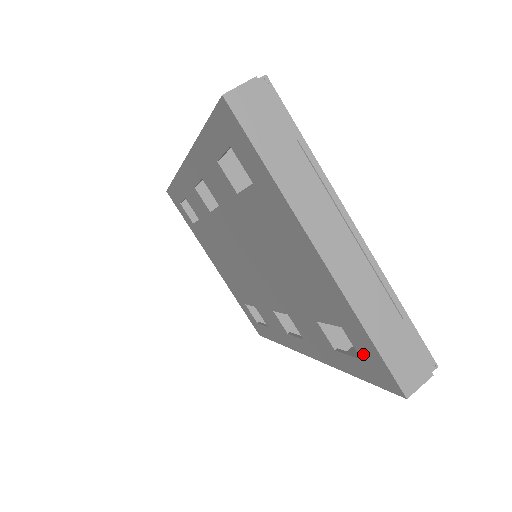
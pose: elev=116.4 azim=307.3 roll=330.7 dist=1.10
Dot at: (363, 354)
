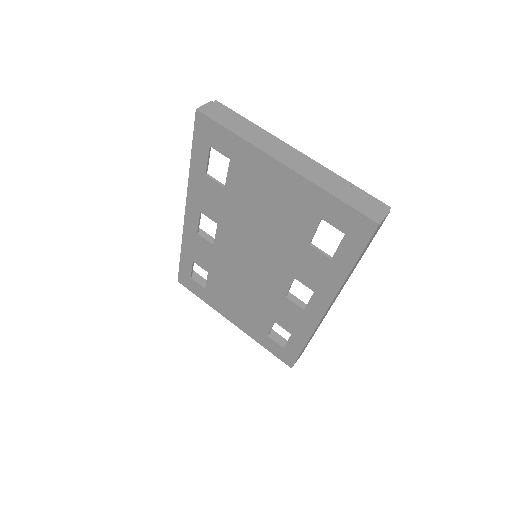
Dot at: (342, 224)
